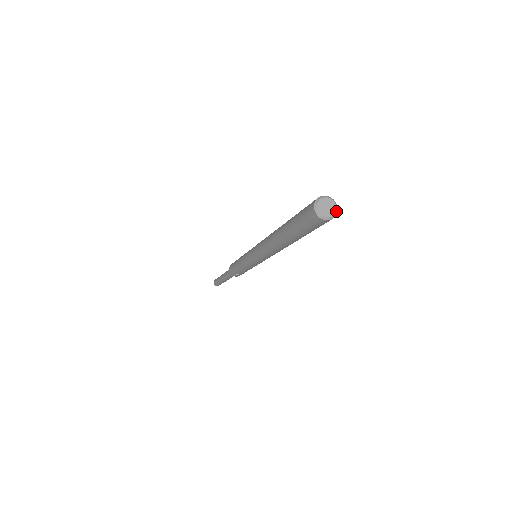
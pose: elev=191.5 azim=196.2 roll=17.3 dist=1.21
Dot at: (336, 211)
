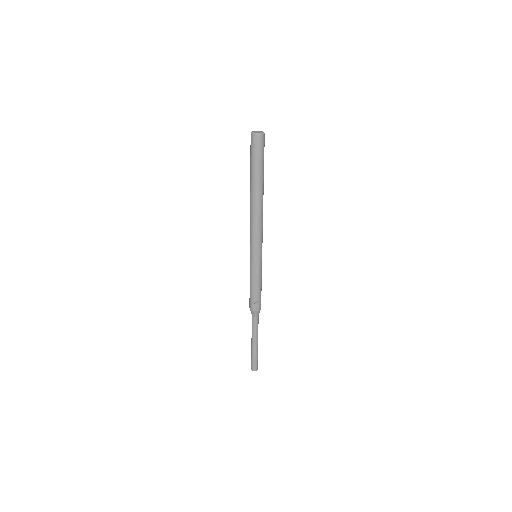
Dot at: (263, 132)
